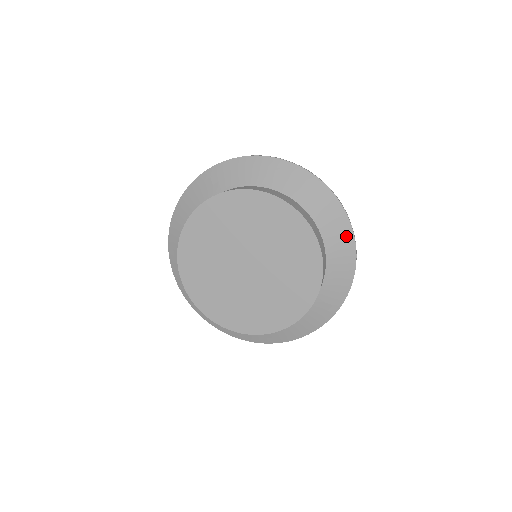
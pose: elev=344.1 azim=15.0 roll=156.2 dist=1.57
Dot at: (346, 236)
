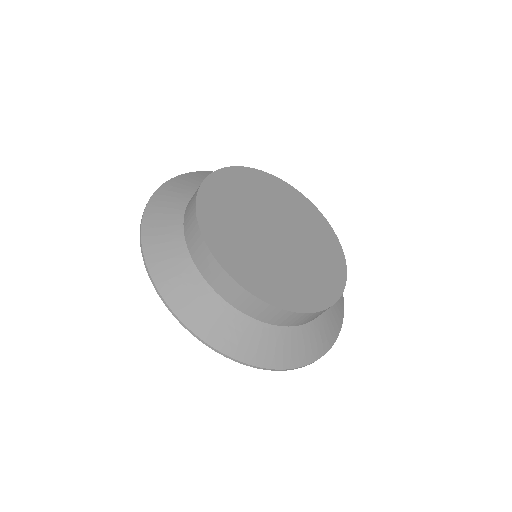
Dot at: occluded
